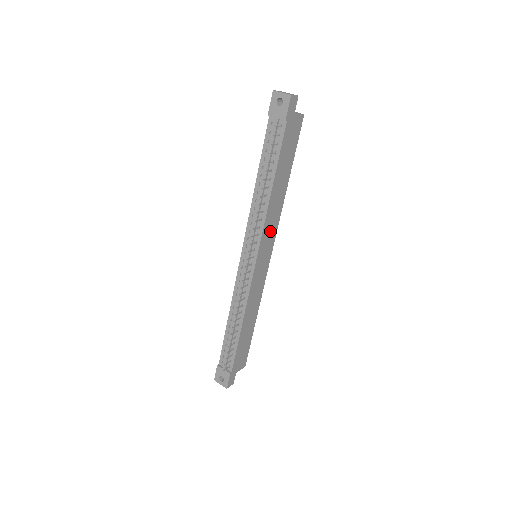
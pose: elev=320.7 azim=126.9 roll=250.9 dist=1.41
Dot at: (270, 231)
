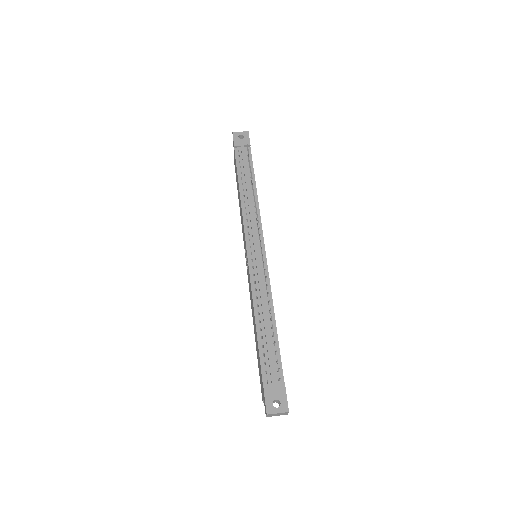
Dot at: occluded
